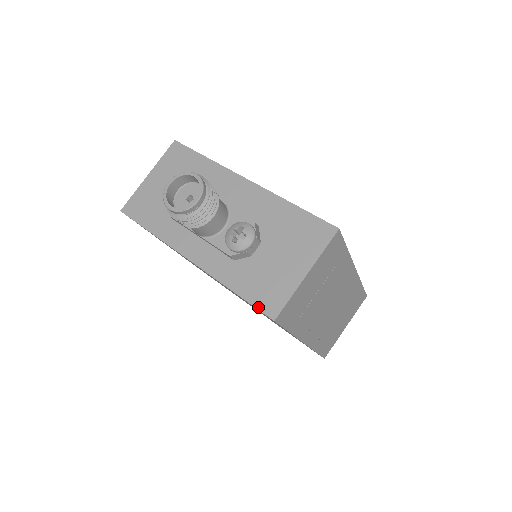
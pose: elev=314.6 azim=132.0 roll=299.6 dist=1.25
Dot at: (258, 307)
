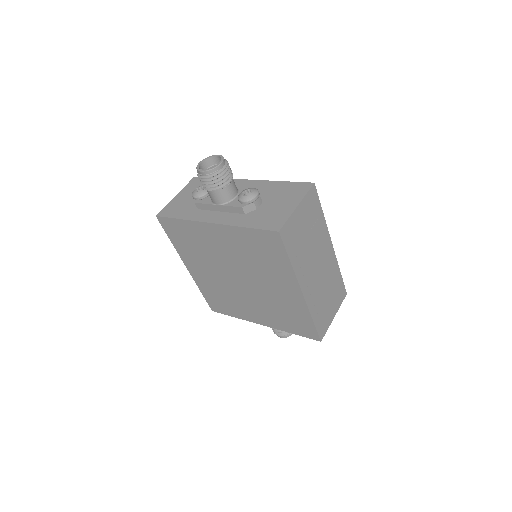
Dot at: (266, 229)
